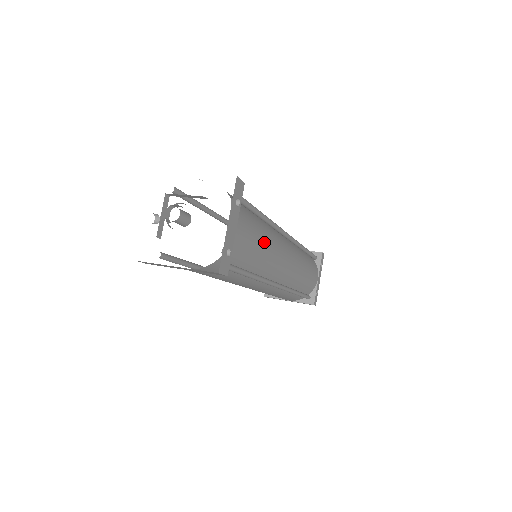
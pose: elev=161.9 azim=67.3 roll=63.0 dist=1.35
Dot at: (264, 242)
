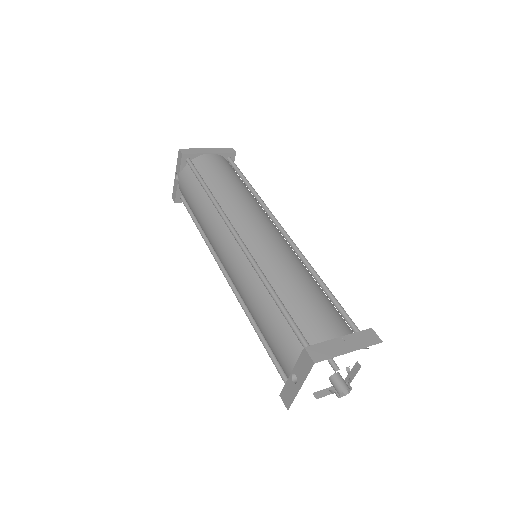
Dot at: occluded
